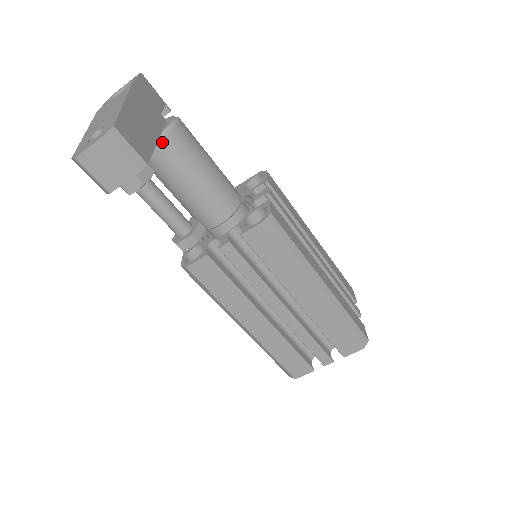
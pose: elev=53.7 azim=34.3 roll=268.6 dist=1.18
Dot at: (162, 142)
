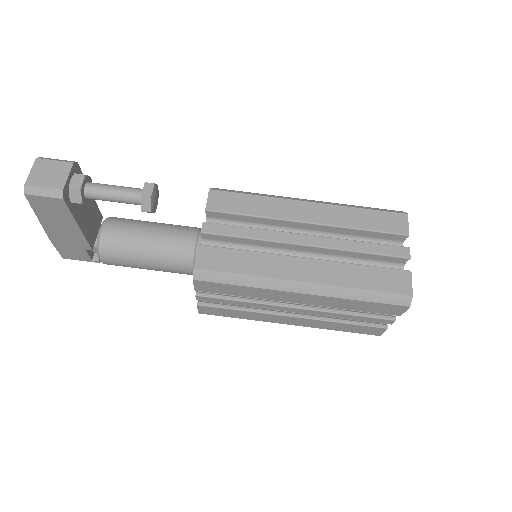
Dot at: (107, 222)
